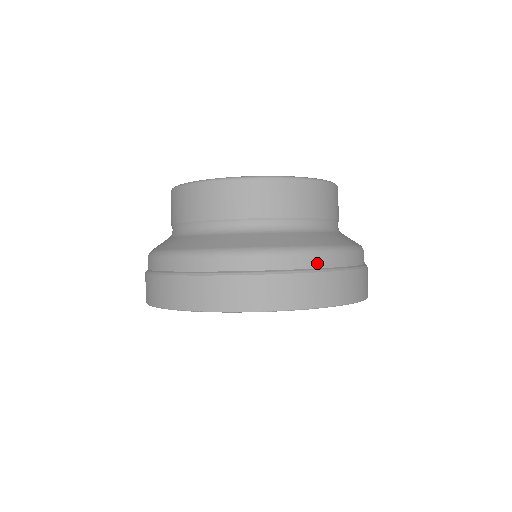
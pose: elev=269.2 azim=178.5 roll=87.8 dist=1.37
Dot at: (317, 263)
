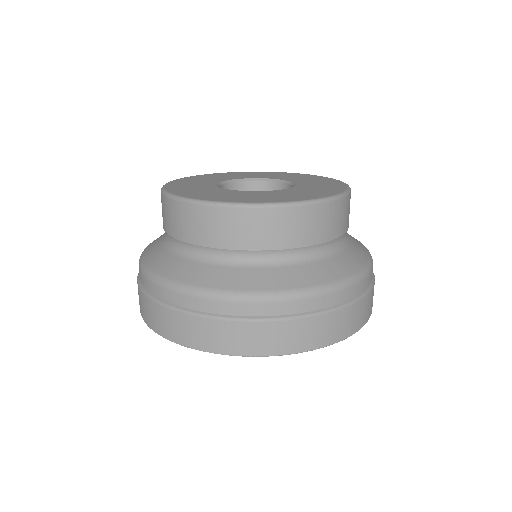
Dot at: (307, 307)
